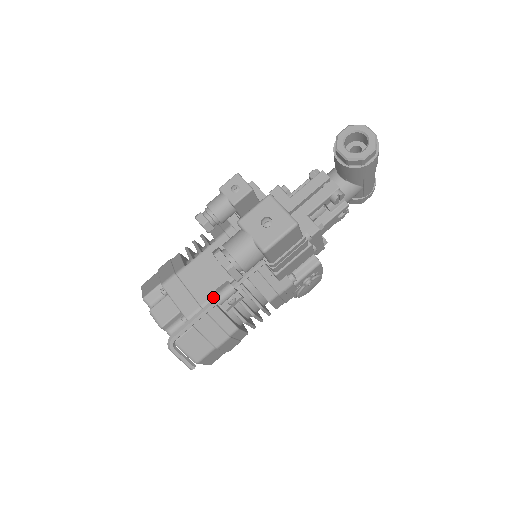
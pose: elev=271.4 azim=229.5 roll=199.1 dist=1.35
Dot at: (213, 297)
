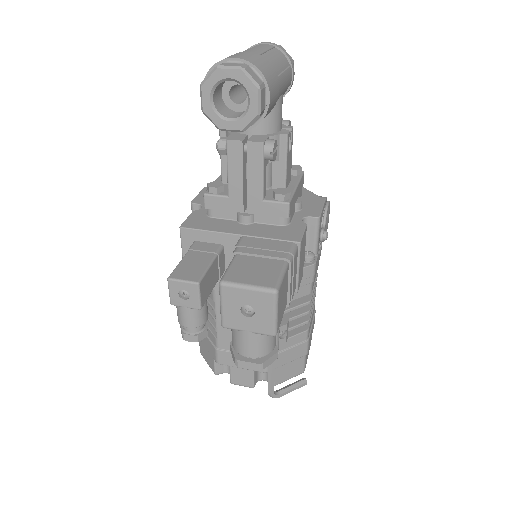
Dot at: occluded
